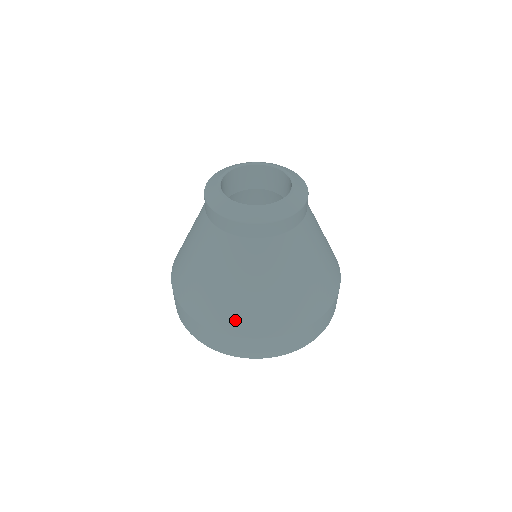
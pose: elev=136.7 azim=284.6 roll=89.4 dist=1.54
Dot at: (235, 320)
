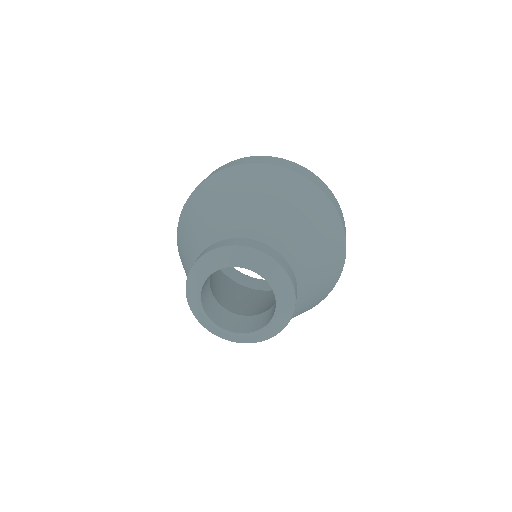
Dot at: occluded
